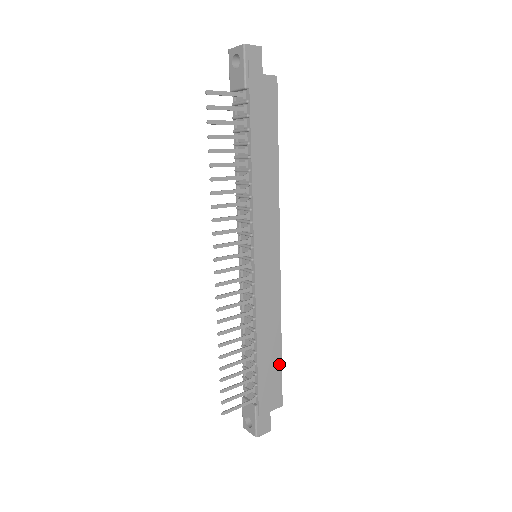
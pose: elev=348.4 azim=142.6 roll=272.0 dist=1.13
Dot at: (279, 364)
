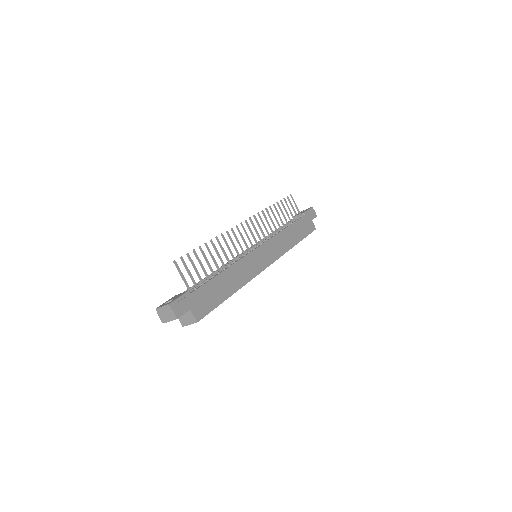
Dot at: (221, 300)
